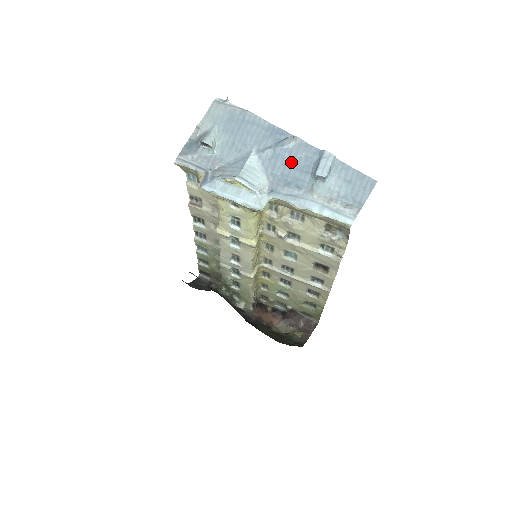
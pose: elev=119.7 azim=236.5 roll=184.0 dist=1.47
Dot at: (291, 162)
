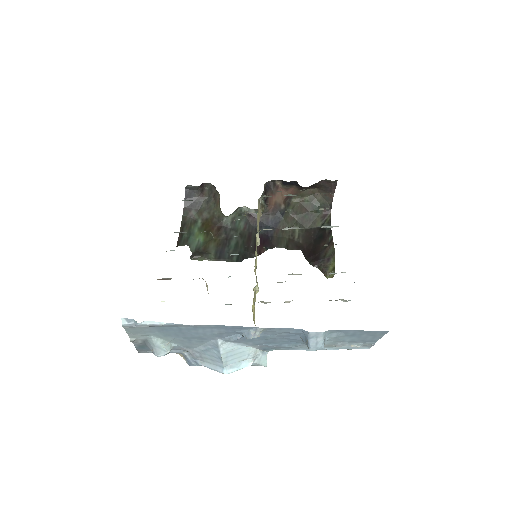
Dot at: (271, 338)
